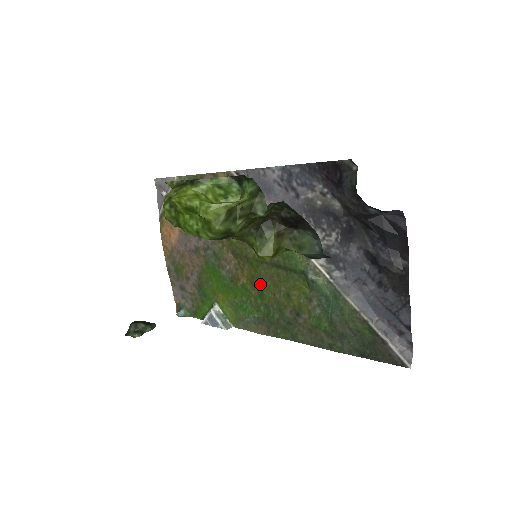
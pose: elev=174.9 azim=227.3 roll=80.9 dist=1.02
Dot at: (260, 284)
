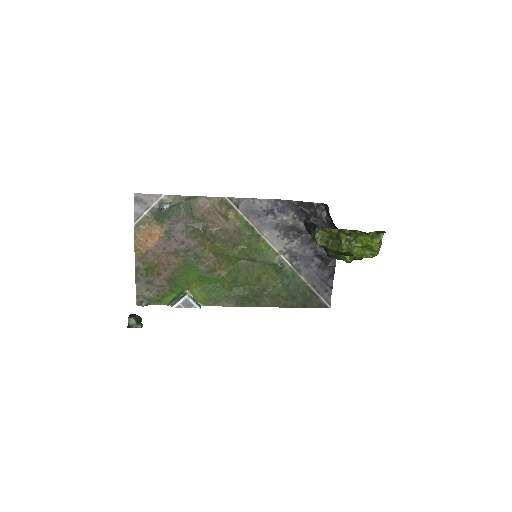
Dot at: (236, 273)
